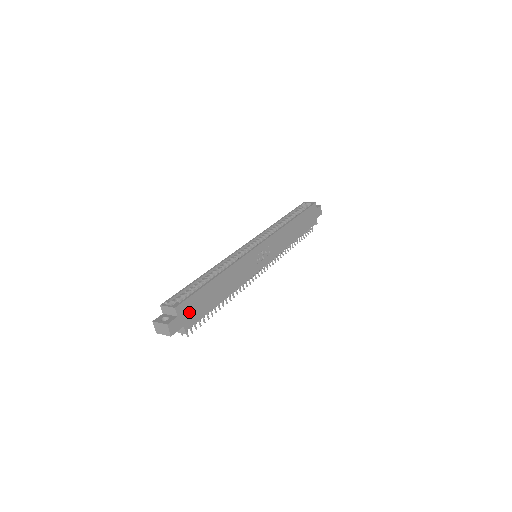
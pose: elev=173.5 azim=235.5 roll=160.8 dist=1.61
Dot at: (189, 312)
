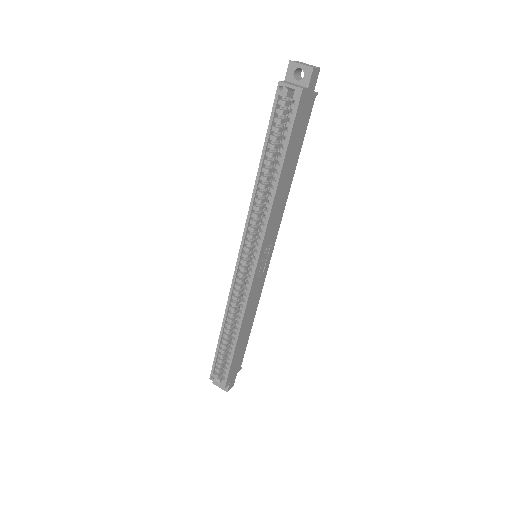
Dot at: (234, 370)
